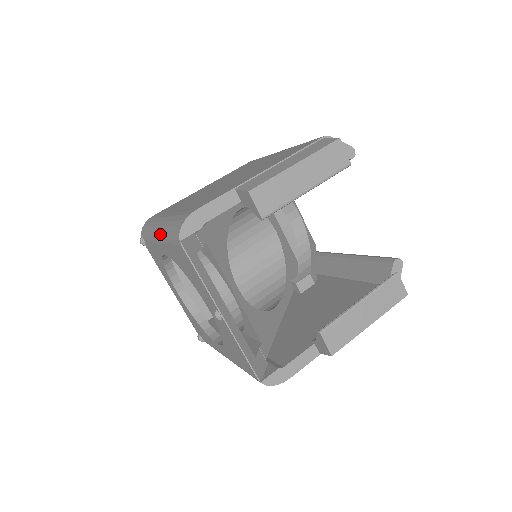
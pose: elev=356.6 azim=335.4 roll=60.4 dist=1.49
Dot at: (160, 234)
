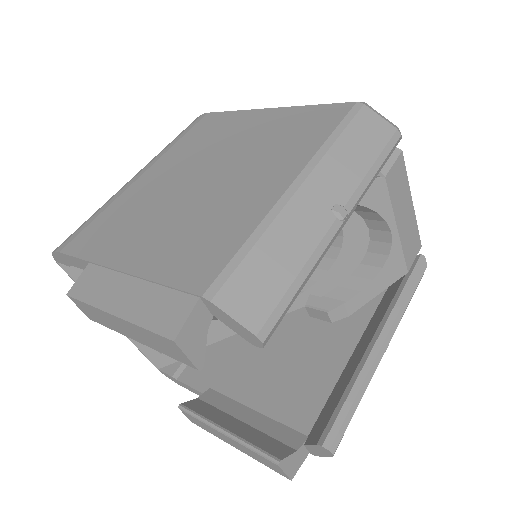
Dot at: occluded
